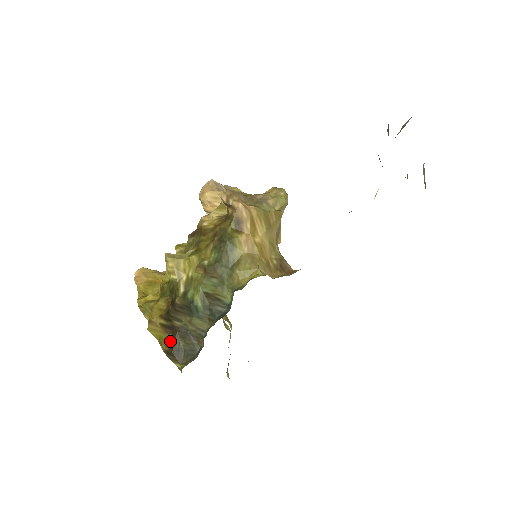
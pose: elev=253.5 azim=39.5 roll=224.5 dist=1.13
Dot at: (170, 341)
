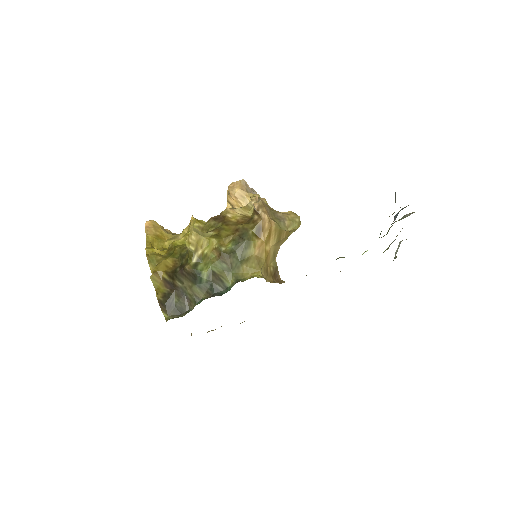
Dot at: (166, 294)
